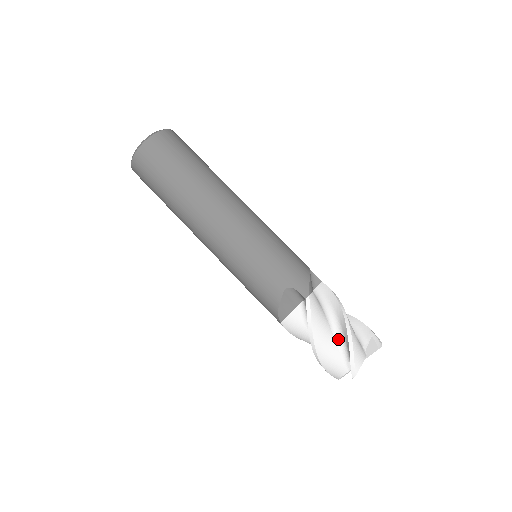
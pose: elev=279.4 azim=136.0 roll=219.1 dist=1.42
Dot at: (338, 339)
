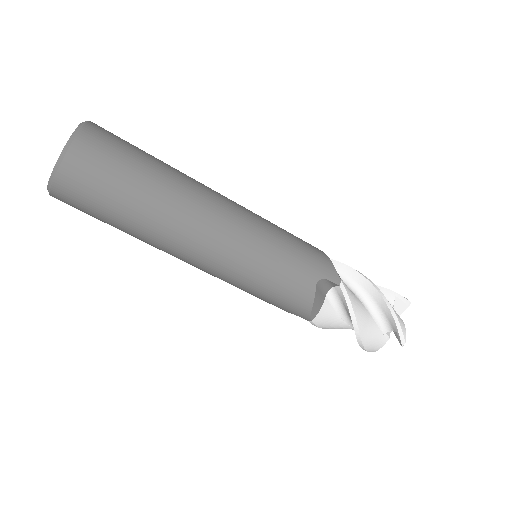
Dot at: (373, 313)
